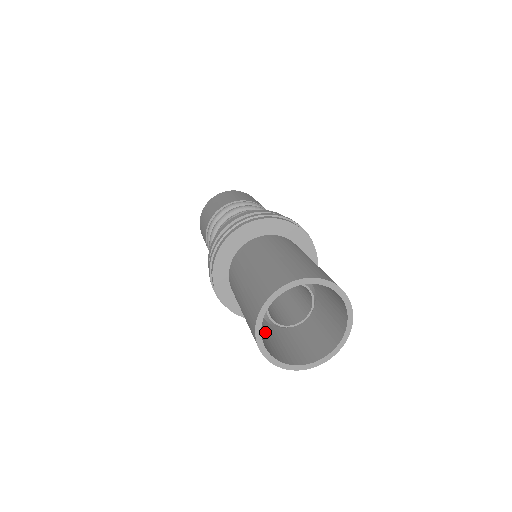
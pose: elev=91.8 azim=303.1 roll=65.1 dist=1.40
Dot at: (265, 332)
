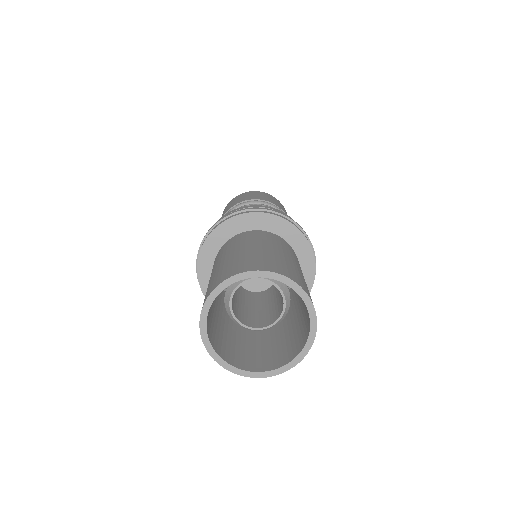
Dot at: (216, 313)
